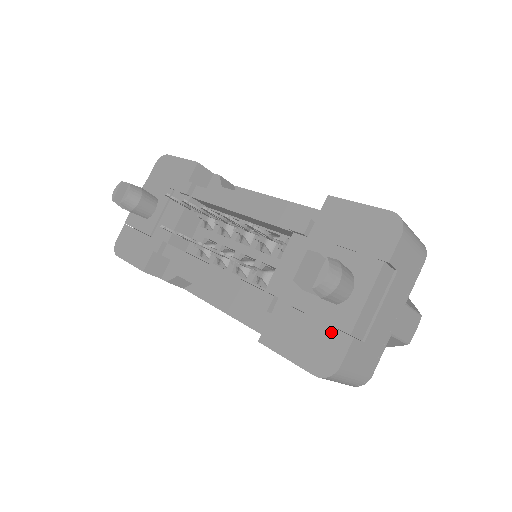
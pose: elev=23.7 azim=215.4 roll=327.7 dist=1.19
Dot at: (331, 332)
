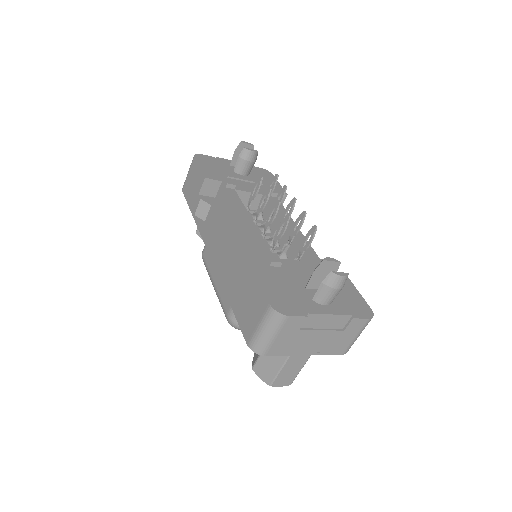
Dot at: (297, 303)
